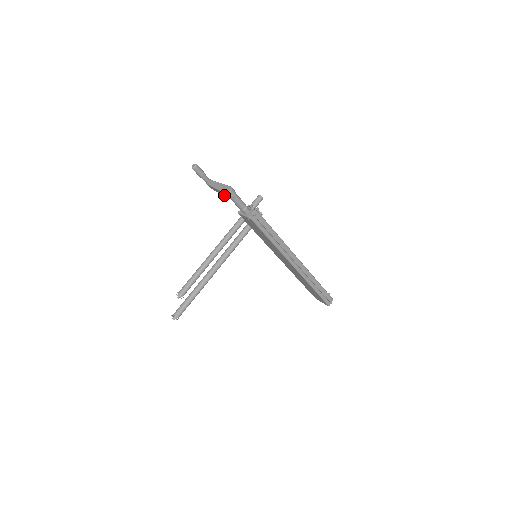
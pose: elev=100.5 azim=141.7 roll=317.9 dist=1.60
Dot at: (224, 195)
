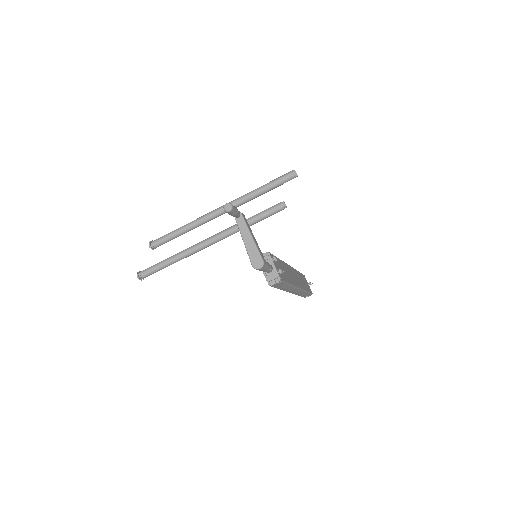
Dot at: (250, 256)
